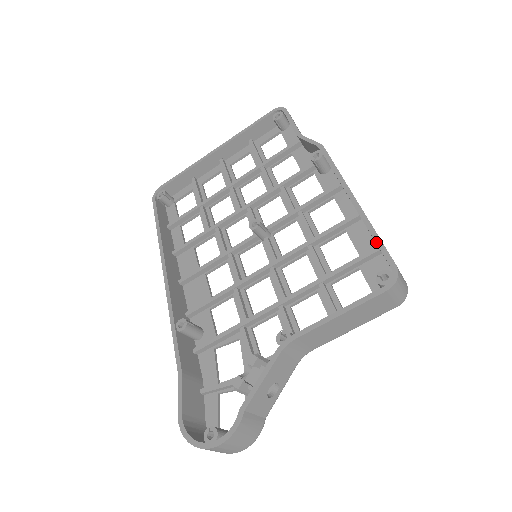
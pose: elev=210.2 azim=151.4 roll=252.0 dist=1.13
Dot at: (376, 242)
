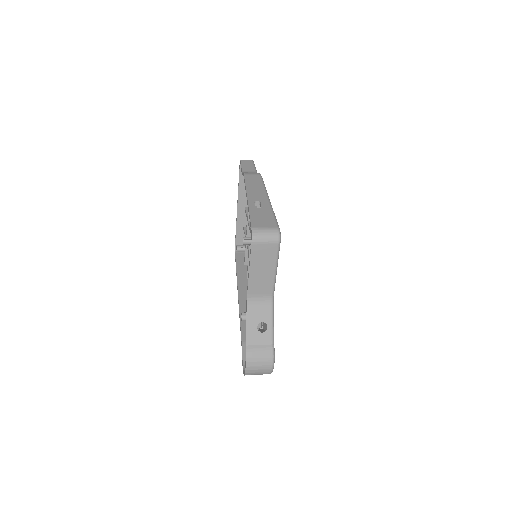
Dot at: occluded
